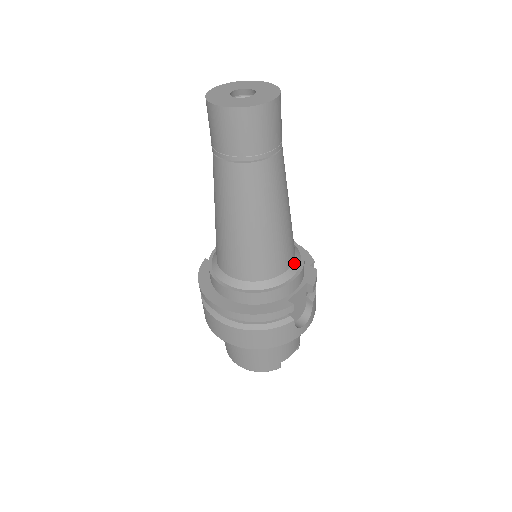
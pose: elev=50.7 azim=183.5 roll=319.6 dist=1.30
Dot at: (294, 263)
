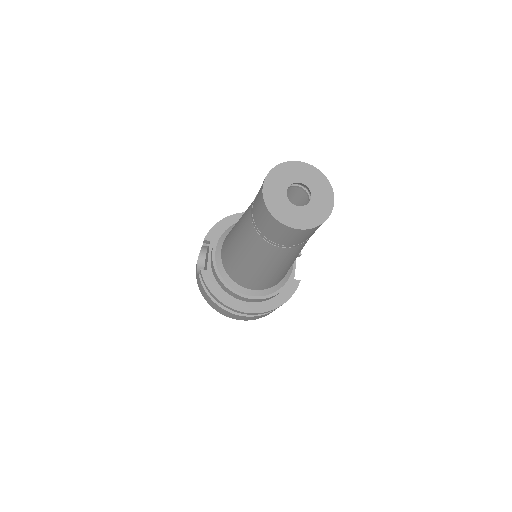
Dot at: occluded
